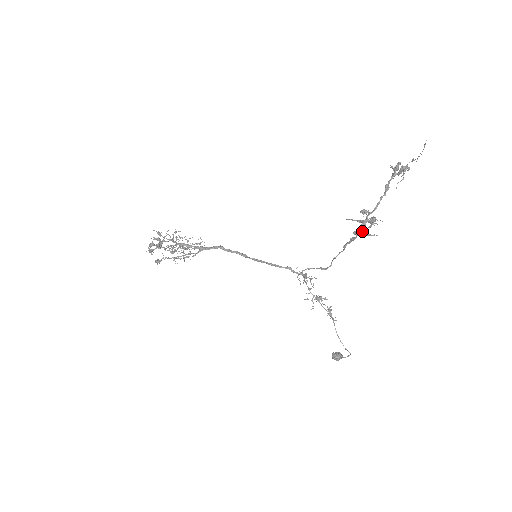
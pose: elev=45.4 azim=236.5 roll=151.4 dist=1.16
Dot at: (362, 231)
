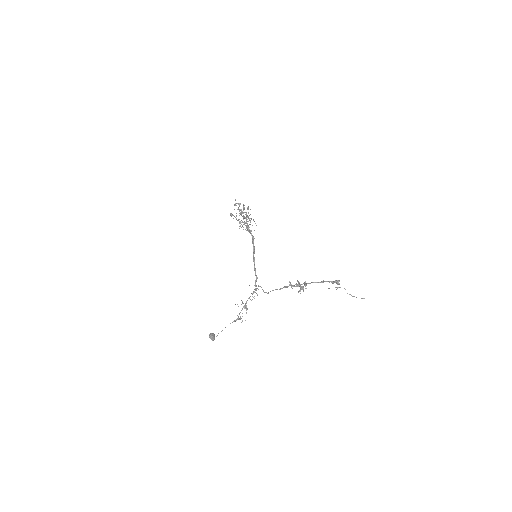
Dot at: (293, 285)
